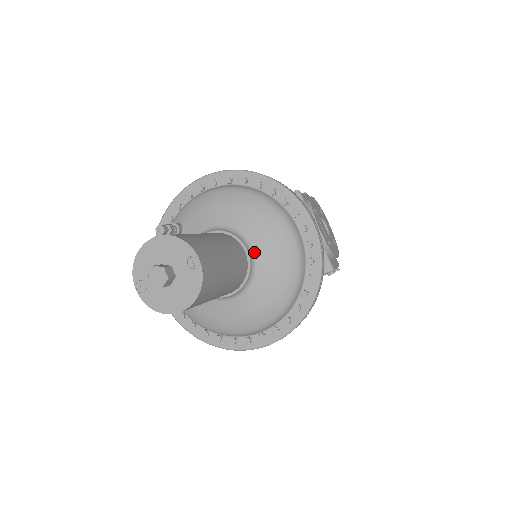
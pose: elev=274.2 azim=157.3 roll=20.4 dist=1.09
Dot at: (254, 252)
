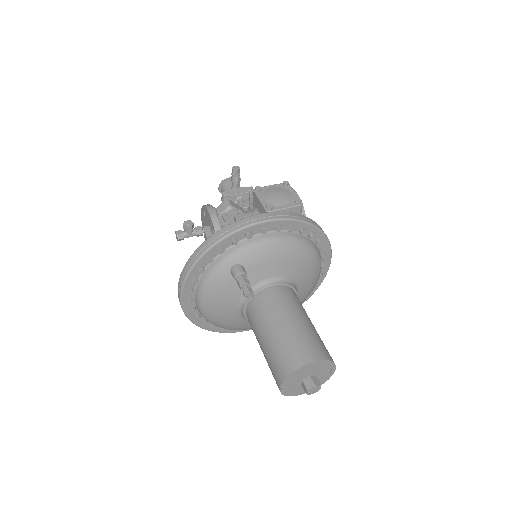
Dot at: (297, 294)
